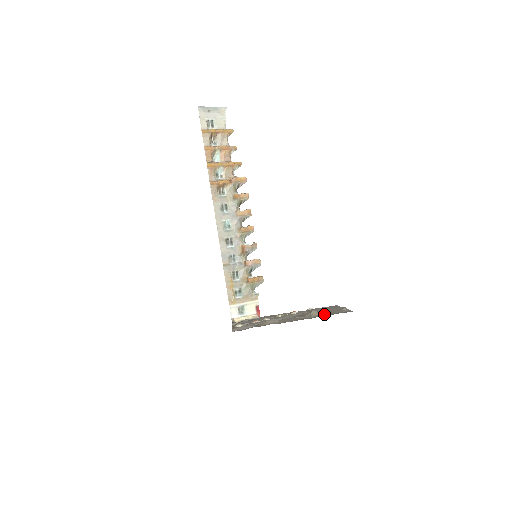
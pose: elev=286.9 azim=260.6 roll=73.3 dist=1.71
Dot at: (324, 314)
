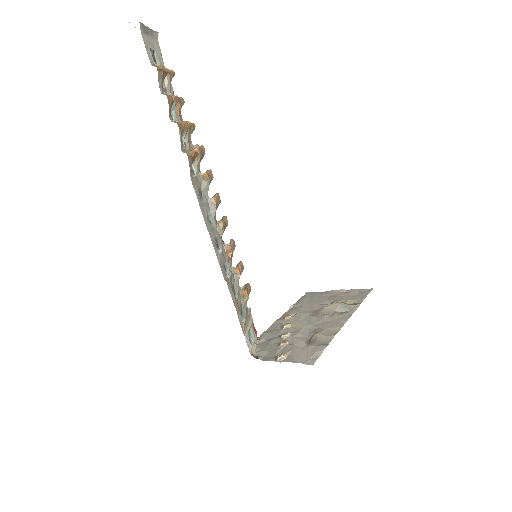
Dot at: (349, 302)
